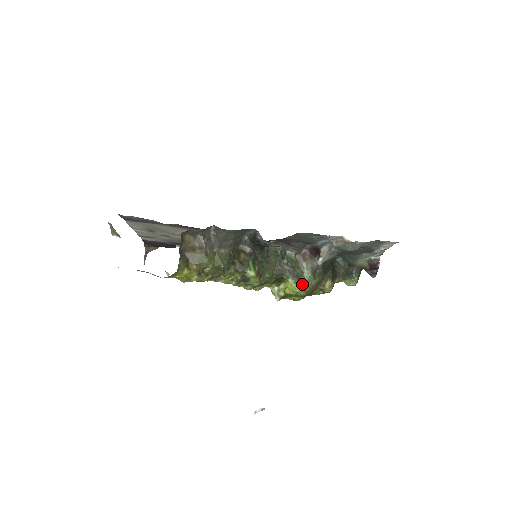
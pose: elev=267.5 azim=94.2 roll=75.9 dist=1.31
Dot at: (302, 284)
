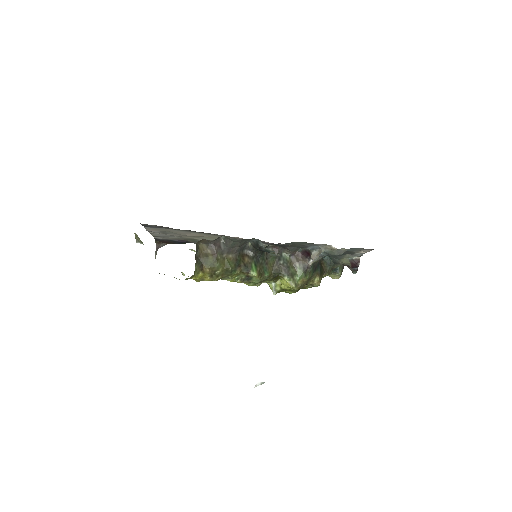
Dot at: (295, 281)
